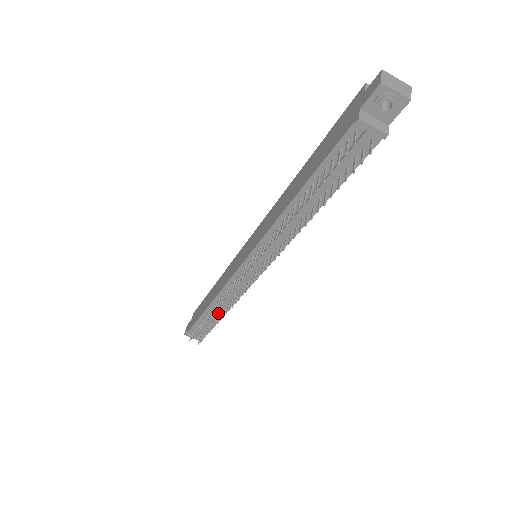
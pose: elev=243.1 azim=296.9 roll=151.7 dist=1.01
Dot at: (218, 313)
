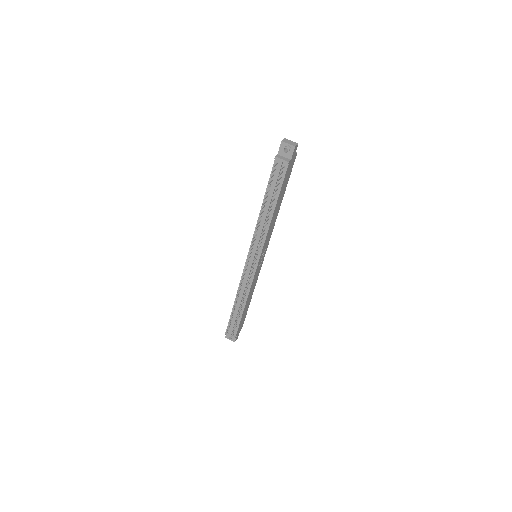
Dot at: (241, 306)
